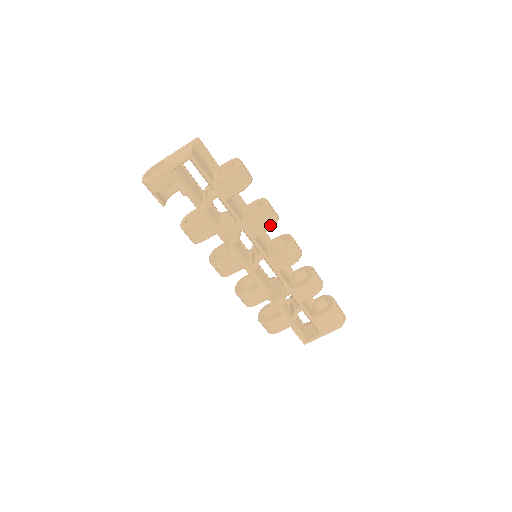
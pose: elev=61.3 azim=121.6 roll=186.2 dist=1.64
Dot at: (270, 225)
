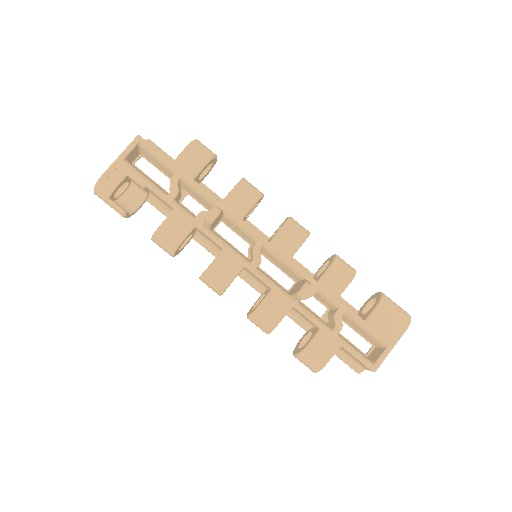
Dot at: (254, 196)
